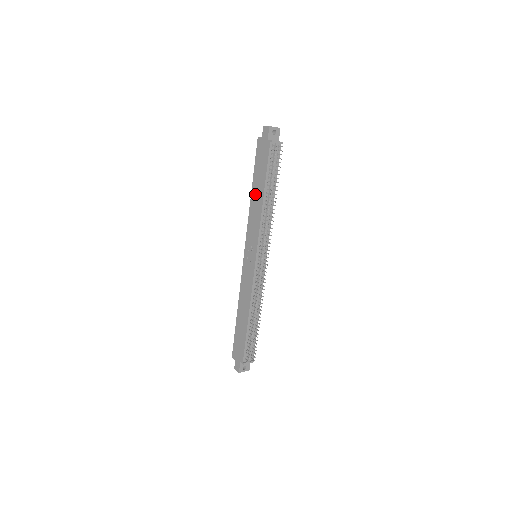
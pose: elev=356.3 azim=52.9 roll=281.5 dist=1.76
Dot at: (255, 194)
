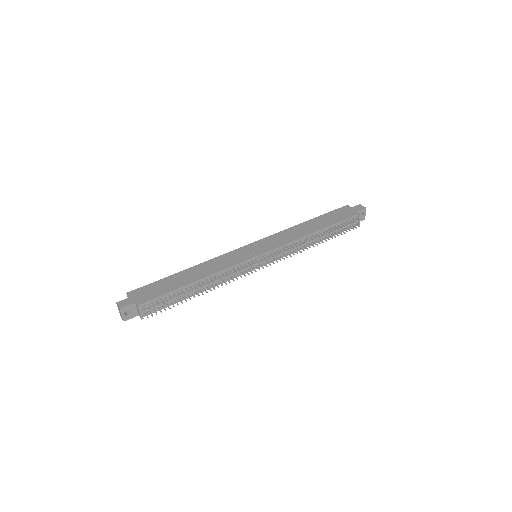
Dot at: (308, 225)
